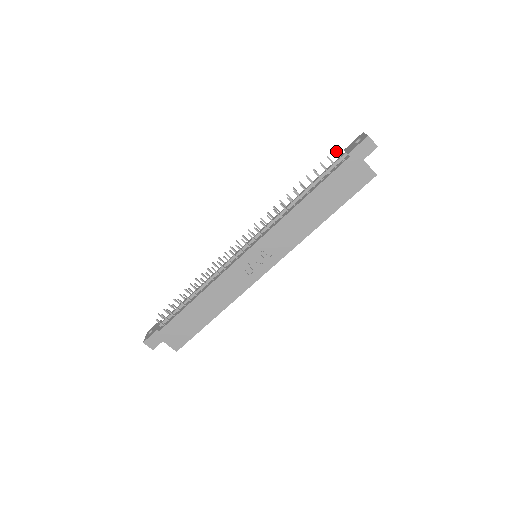
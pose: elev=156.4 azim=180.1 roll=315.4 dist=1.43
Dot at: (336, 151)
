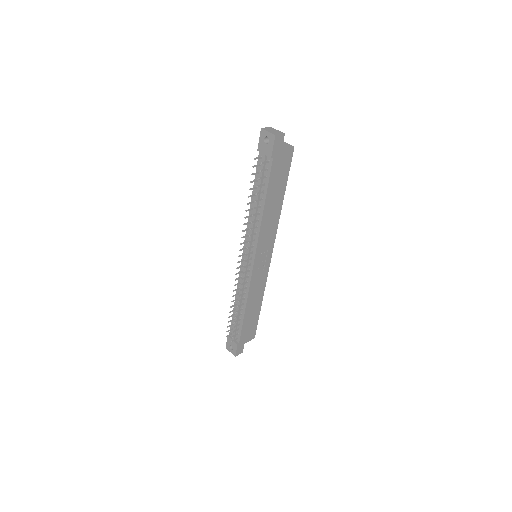
Dot at: (261, 163)
